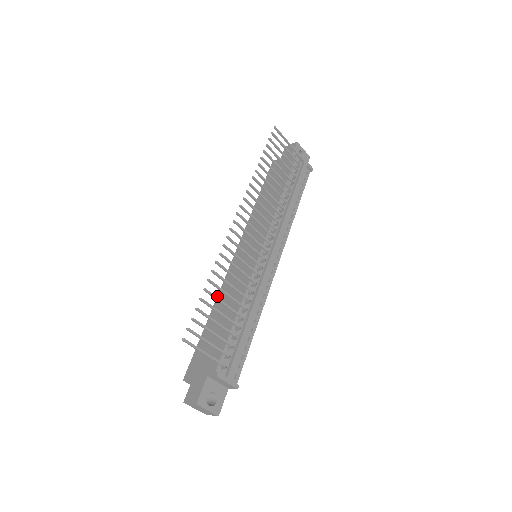
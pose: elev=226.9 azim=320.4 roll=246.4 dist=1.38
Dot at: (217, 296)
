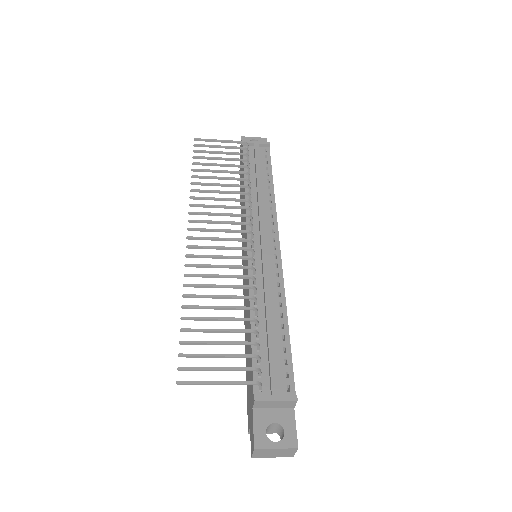
Dot at: (244, 323)
